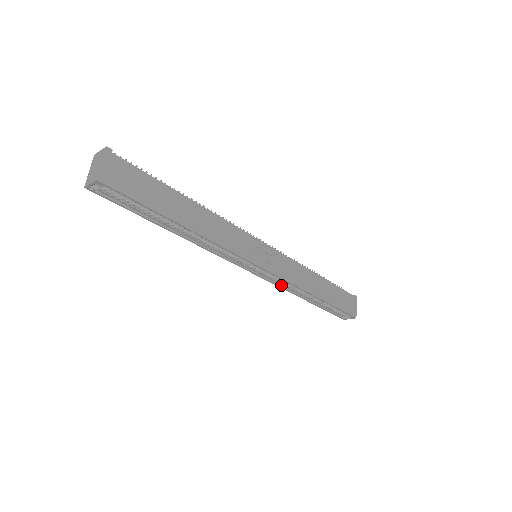
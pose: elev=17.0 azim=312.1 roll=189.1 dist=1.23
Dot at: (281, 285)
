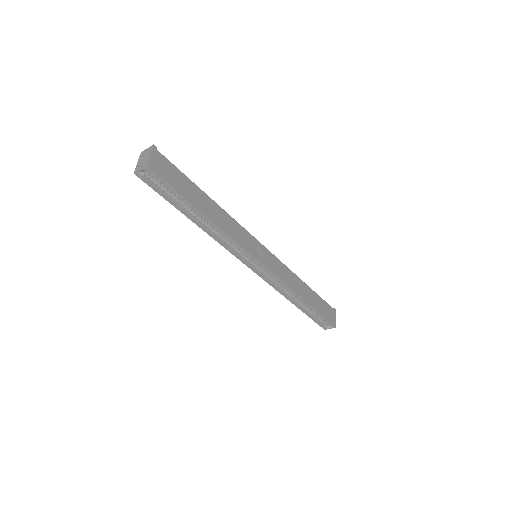
Dot at: (275, 286)
